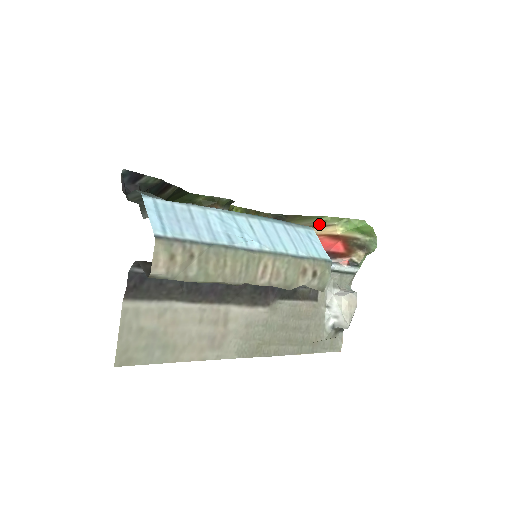
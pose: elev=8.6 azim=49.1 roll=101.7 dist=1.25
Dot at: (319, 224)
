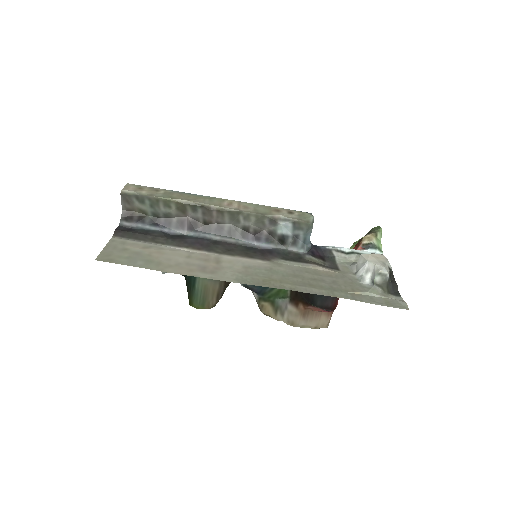
Dot at: occluded
